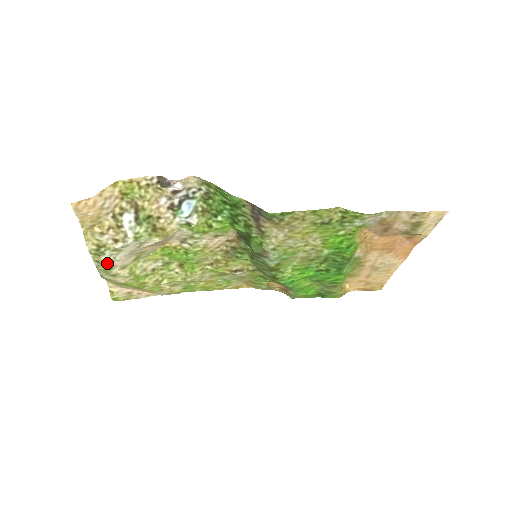
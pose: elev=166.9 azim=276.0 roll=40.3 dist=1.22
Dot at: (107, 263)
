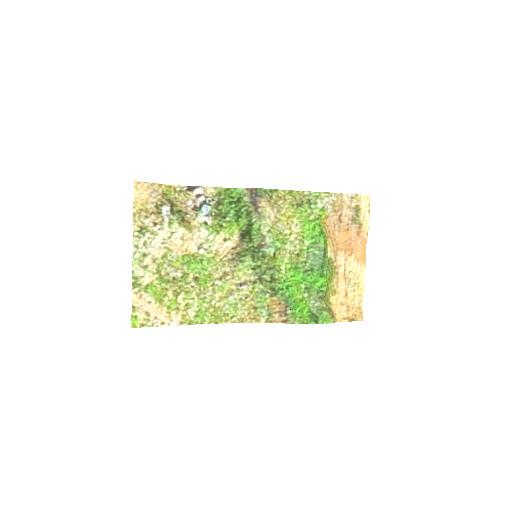
Dot at: (144, 248)
